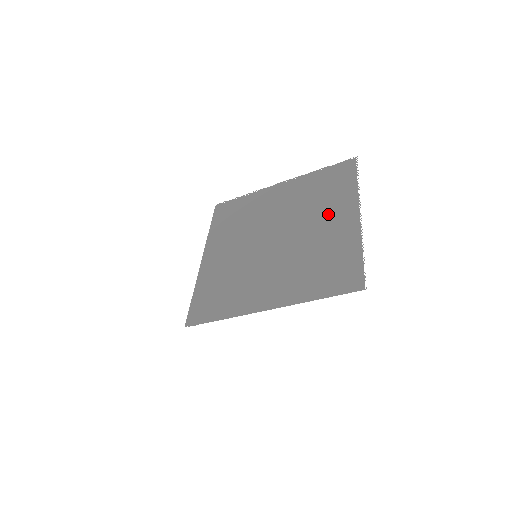
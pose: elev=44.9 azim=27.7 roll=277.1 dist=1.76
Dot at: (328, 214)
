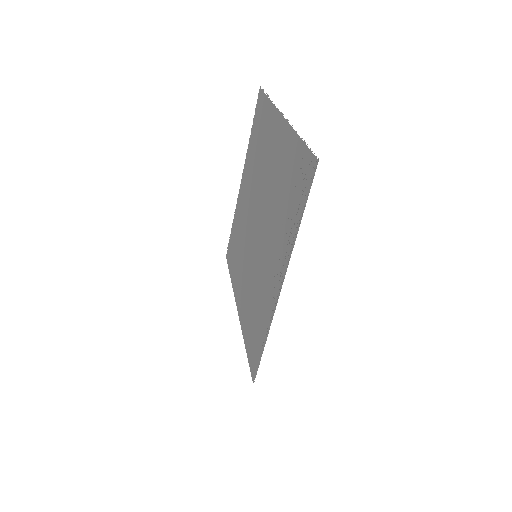
Dot at: (269, 151)
